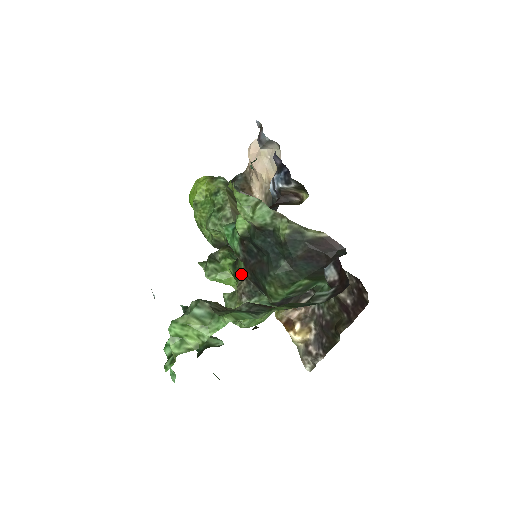
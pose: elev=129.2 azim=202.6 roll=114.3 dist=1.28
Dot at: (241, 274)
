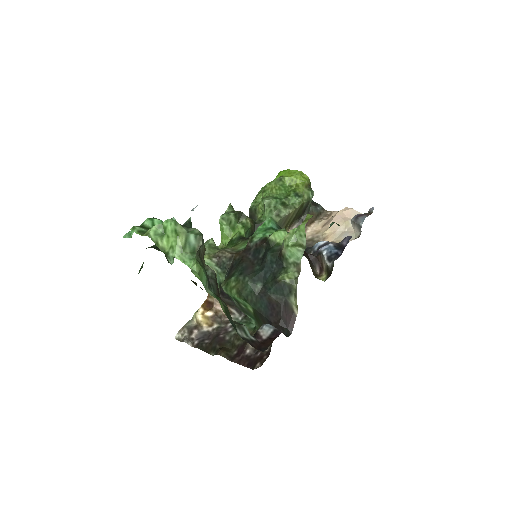
Dot at: (235, 248)
